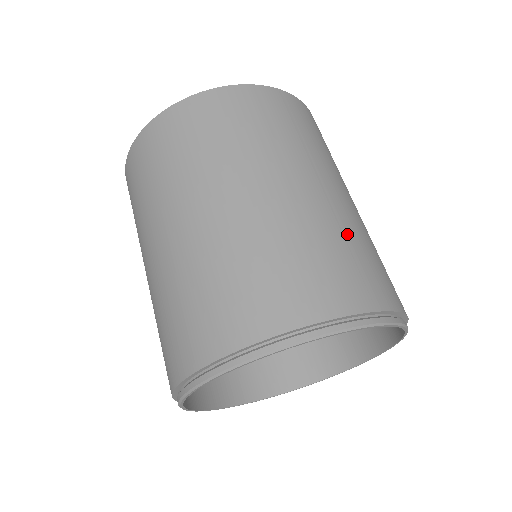
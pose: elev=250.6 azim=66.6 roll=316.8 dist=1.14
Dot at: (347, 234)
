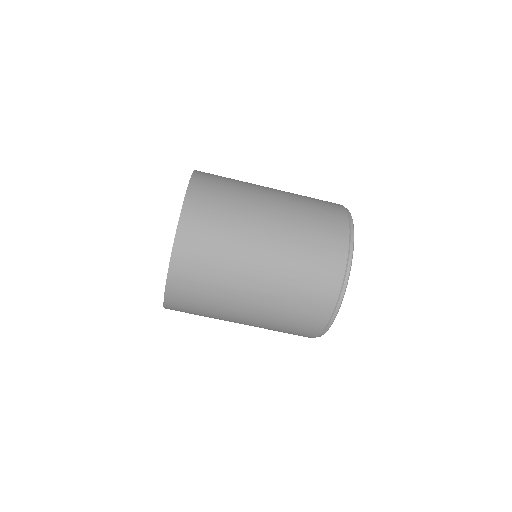
Dot at: (297, 262)
